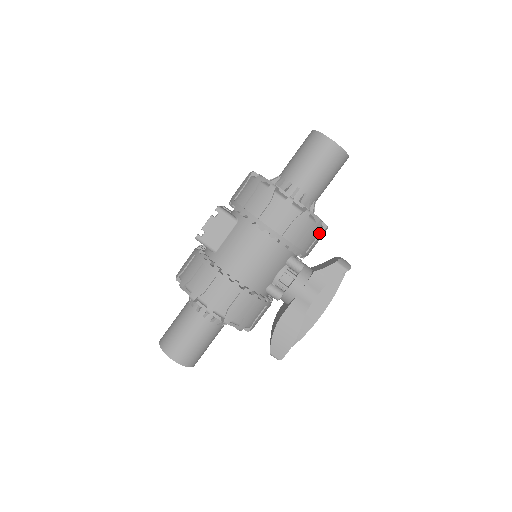
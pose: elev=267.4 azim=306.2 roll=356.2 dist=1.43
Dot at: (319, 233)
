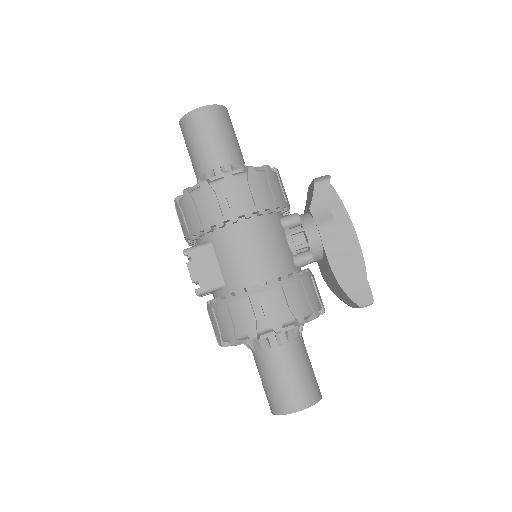
Dot at: (277, 178)
